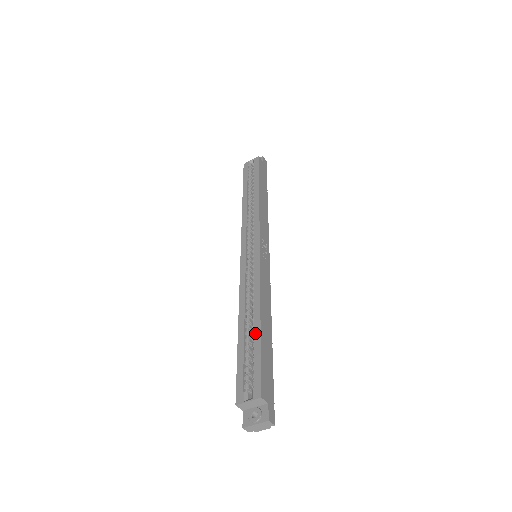
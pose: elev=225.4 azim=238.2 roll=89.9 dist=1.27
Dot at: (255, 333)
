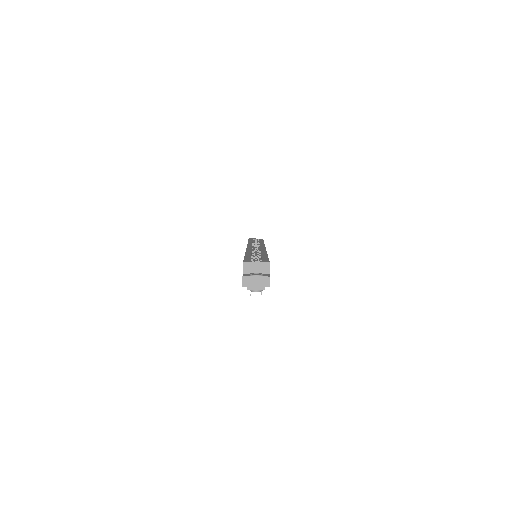
Dot at: (263, 255)
